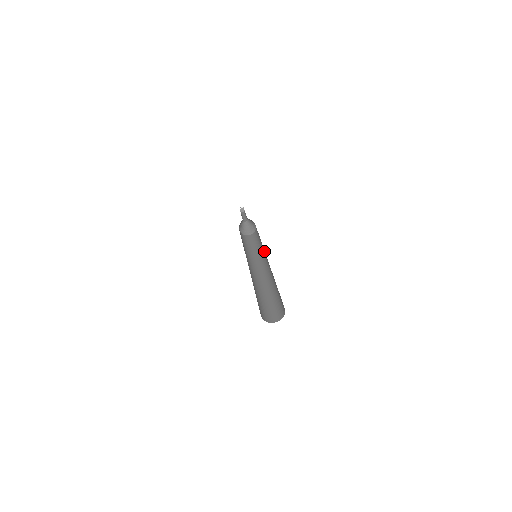
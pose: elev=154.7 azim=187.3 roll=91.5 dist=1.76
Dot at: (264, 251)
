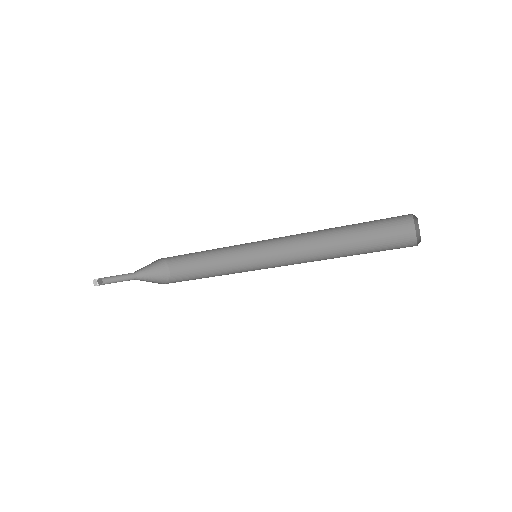
Dot at: (250, 256)
